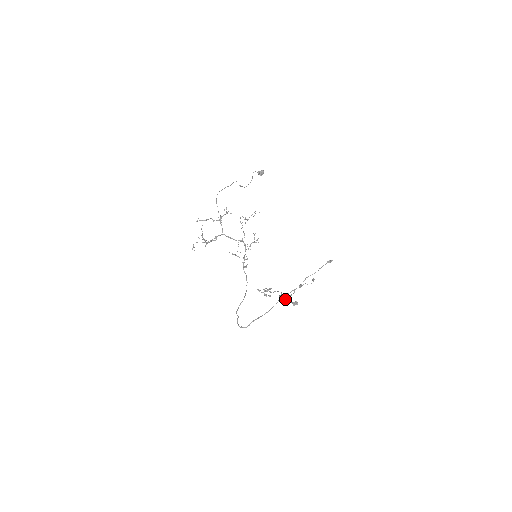
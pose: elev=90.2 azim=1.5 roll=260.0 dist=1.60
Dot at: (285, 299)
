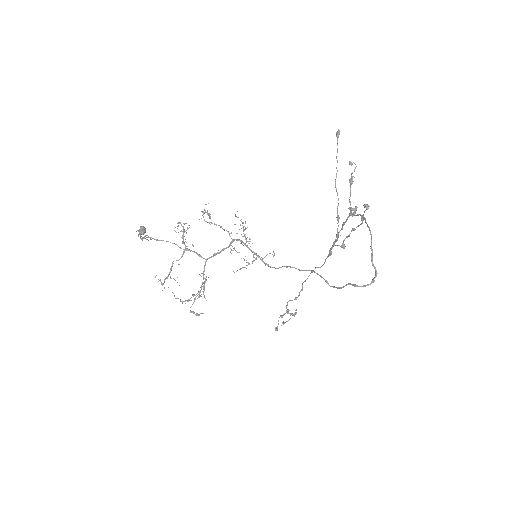
Dot at: occluded
